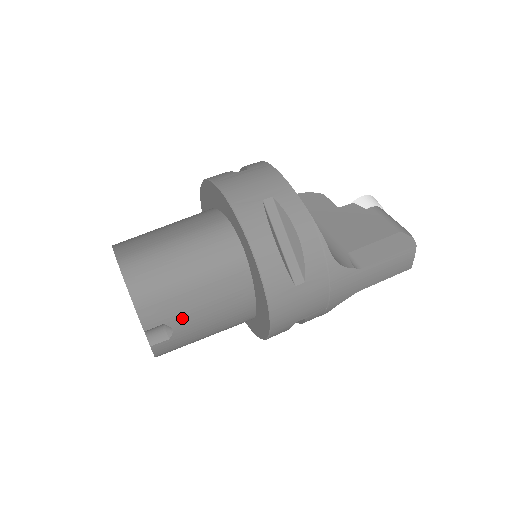
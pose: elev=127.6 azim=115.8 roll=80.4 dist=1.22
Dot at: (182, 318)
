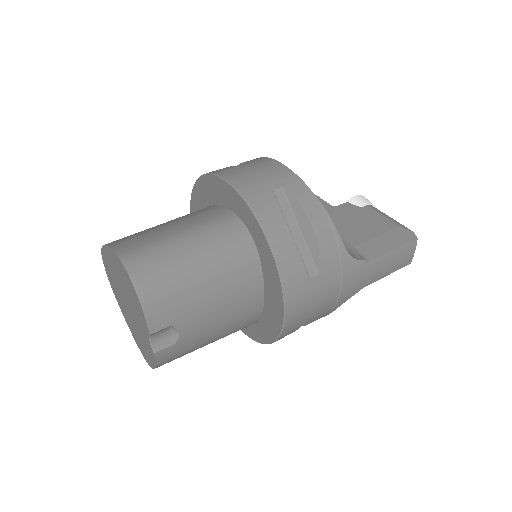
Dot at: (190, 319)
